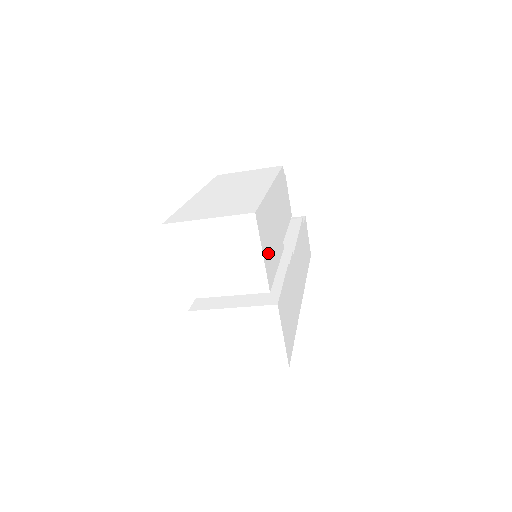
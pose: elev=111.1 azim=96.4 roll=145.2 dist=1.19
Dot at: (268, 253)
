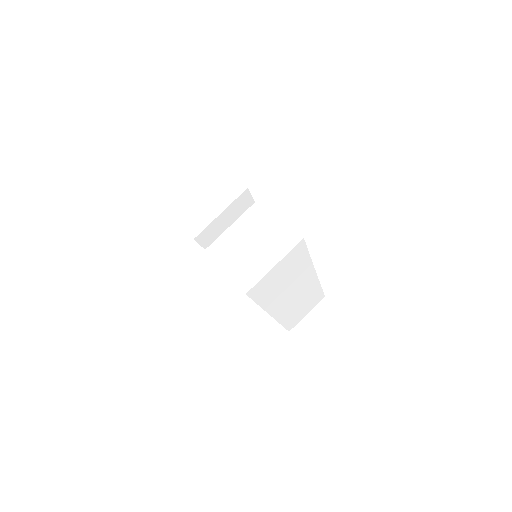
Dot at: occluded
